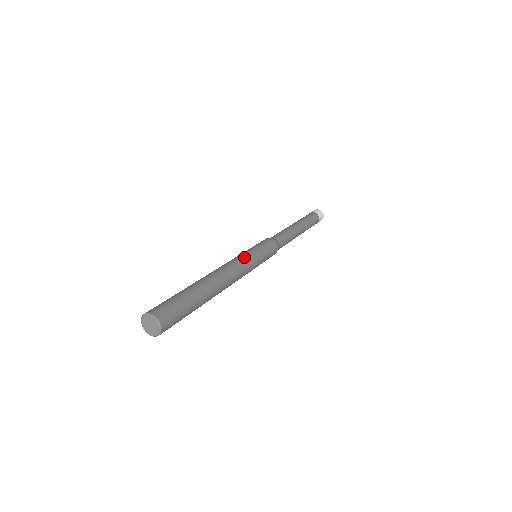
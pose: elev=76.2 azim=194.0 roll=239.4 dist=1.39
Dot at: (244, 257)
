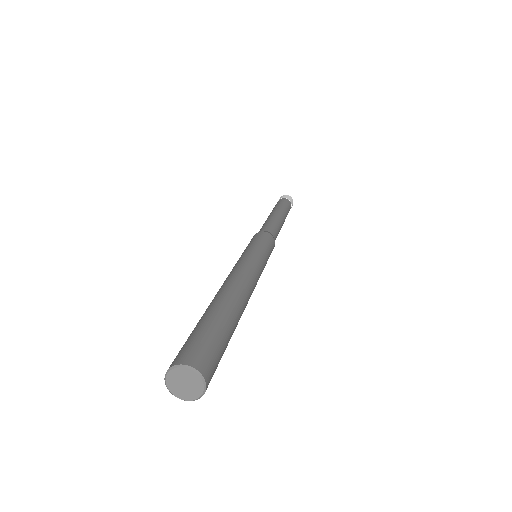
Dot at: (262, 269)
